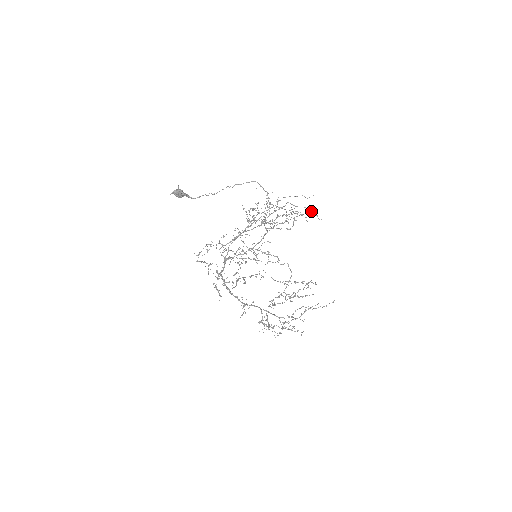
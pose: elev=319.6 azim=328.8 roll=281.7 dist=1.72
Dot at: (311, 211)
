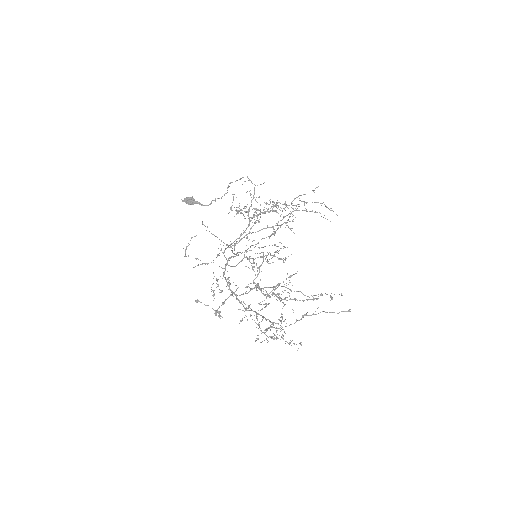
Dot at: (325, 206)
